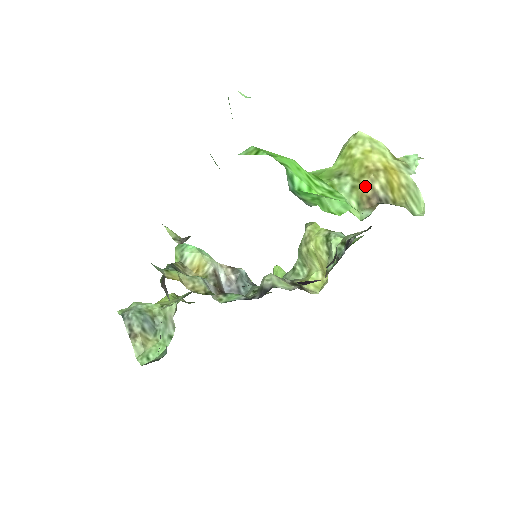
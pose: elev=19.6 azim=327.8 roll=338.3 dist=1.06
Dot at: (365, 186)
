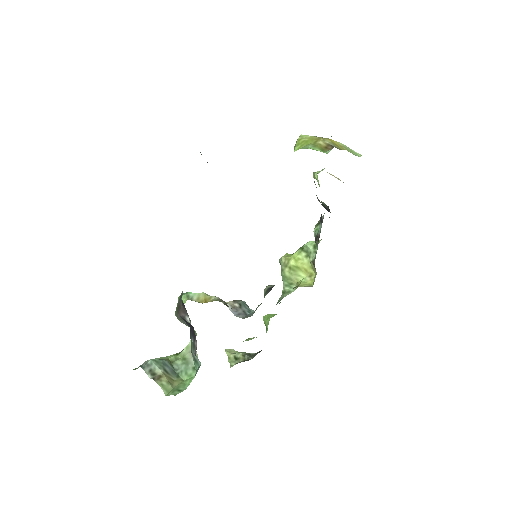
Dot at: (320, 144)
